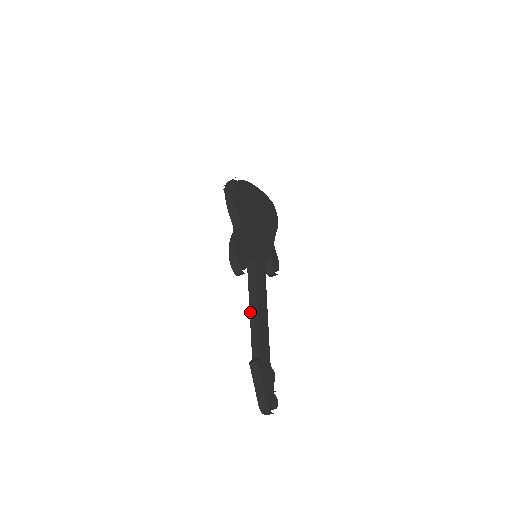
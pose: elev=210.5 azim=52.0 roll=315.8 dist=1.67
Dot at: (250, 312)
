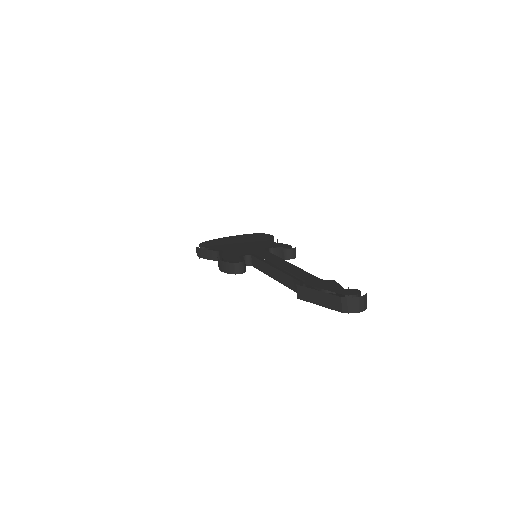
Dot at: (274, 279)
